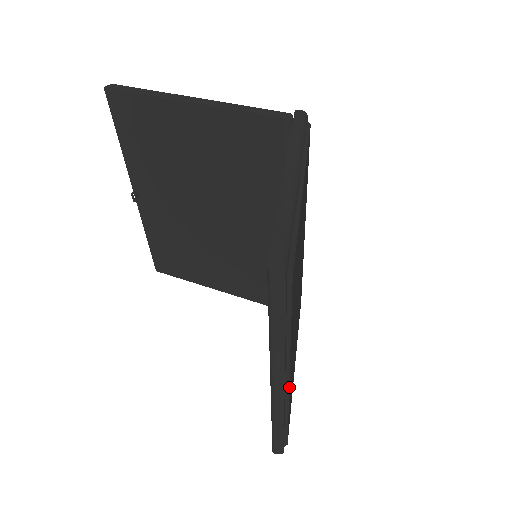
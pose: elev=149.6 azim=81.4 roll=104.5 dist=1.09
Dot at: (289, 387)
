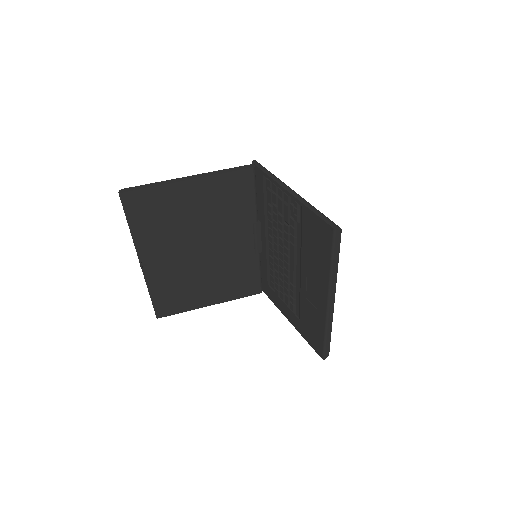
Dot at: occluded
